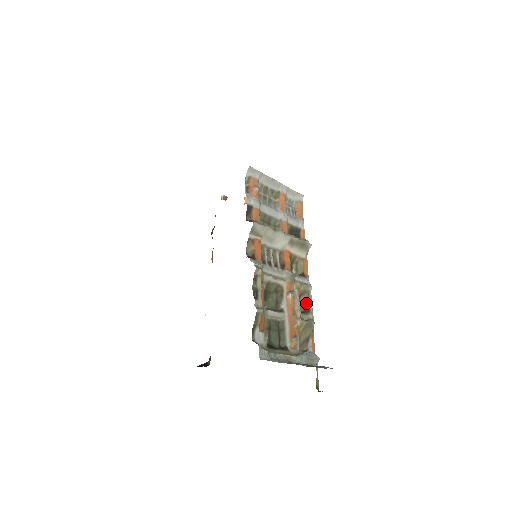
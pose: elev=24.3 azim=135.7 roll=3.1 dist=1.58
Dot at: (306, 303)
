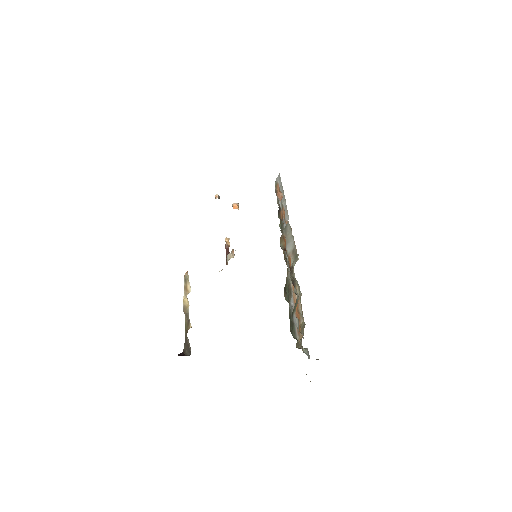
Dot at: occluded
